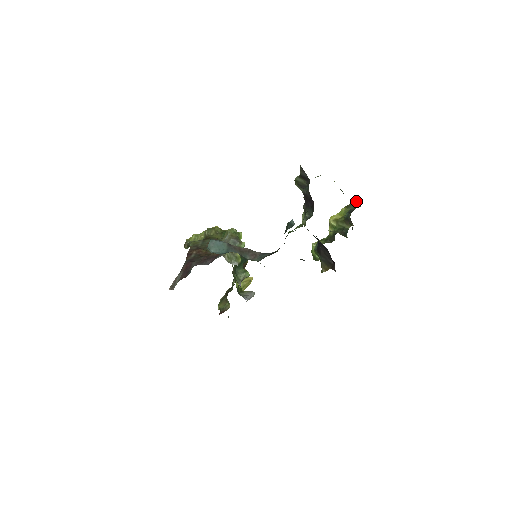
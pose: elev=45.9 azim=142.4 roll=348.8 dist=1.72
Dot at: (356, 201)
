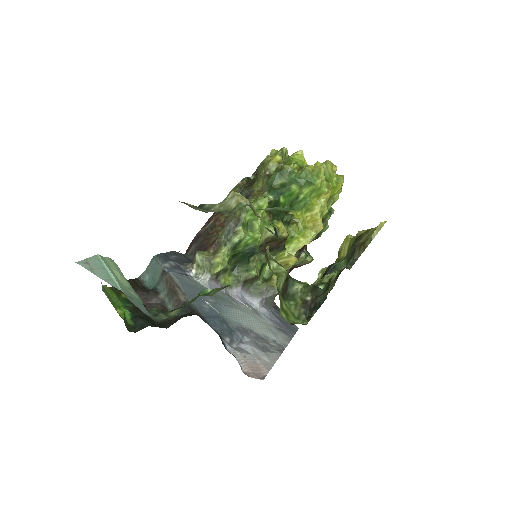
Dot at: (360, 241)
